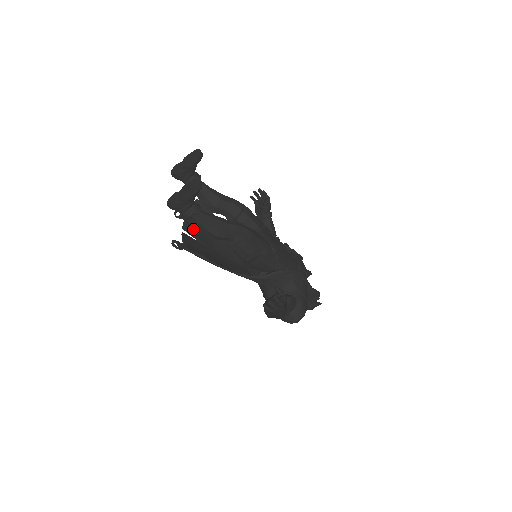
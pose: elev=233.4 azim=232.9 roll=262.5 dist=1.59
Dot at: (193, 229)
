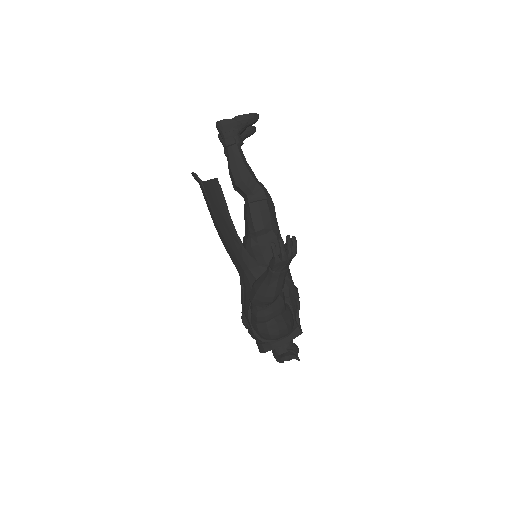
Dot at: occluded
